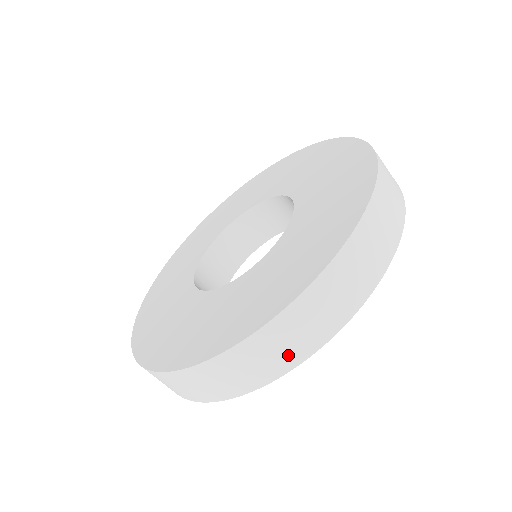
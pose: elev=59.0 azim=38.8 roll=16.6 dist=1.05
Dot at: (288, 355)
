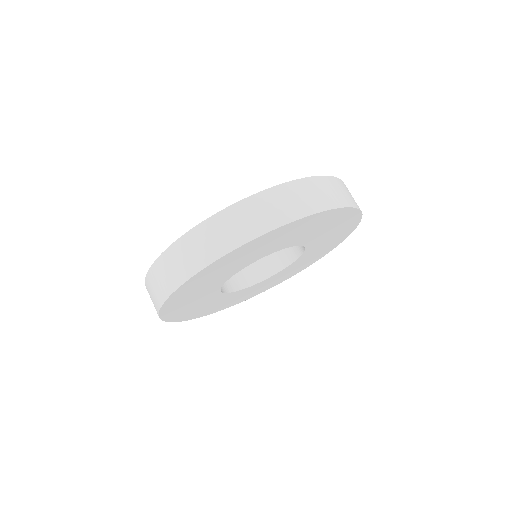
Dot at: (229, 239)
